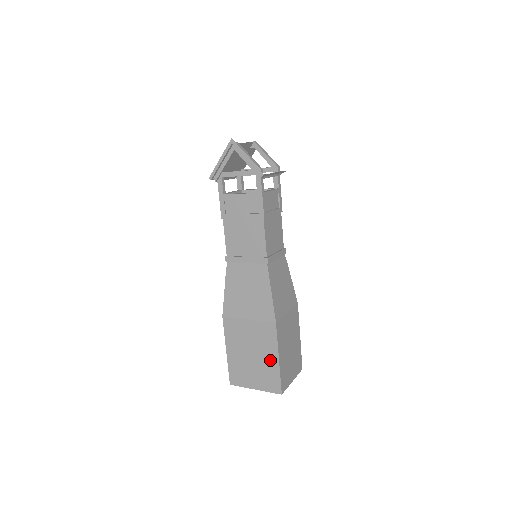
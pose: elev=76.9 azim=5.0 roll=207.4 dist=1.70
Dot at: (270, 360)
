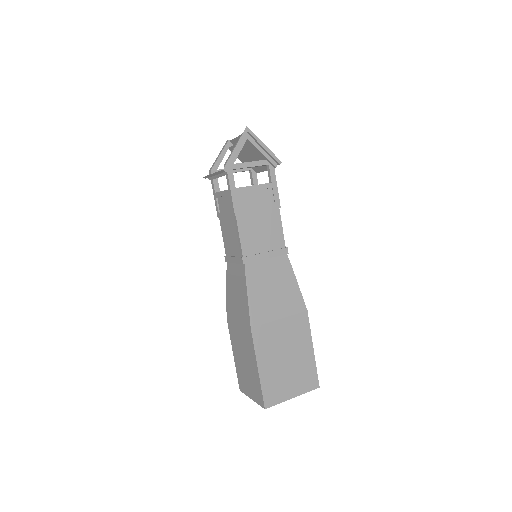
Dot at: (305, 355)
